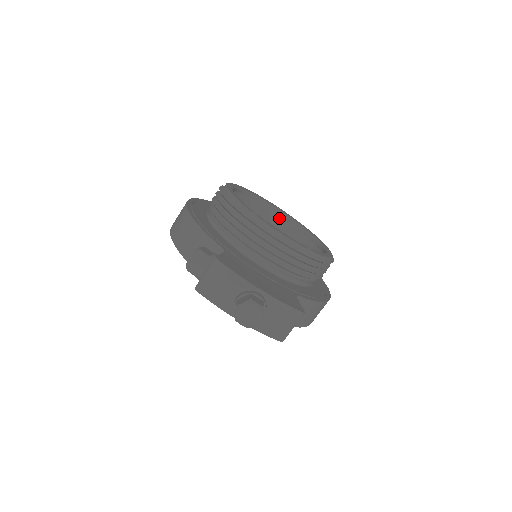
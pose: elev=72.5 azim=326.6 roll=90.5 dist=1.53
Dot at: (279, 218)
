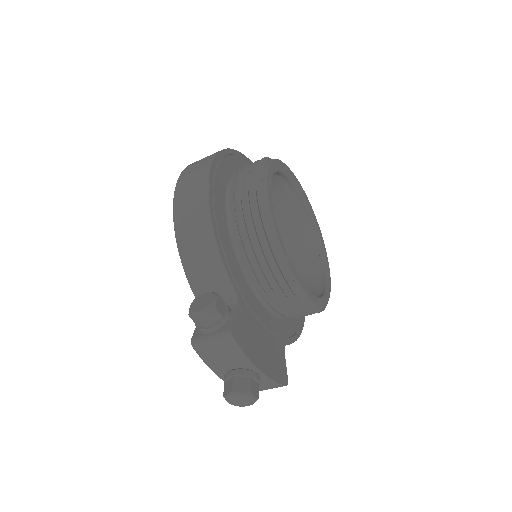
Dot at: (295, 197)
